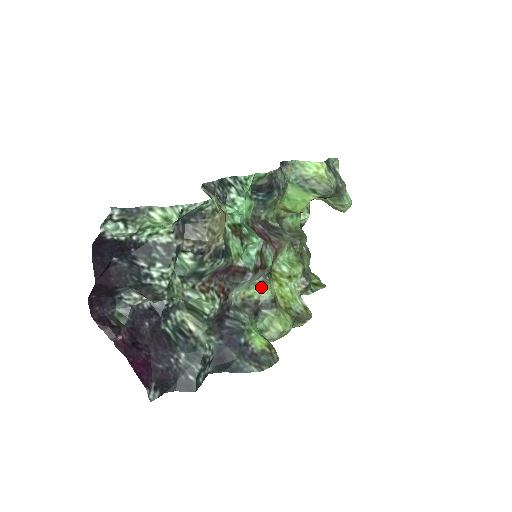
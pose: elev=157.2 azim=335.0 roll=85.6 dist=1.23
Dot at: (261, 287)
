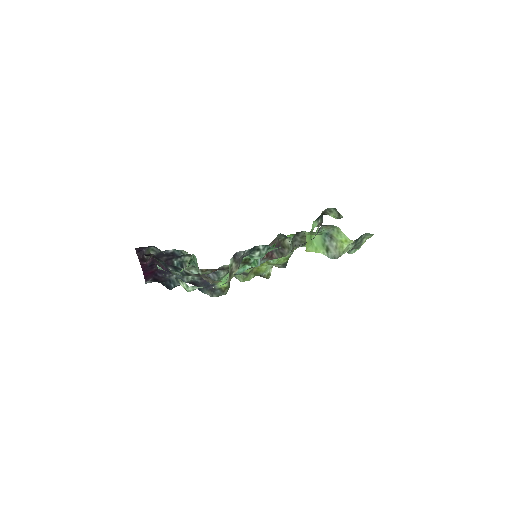
Dot at: occluded
